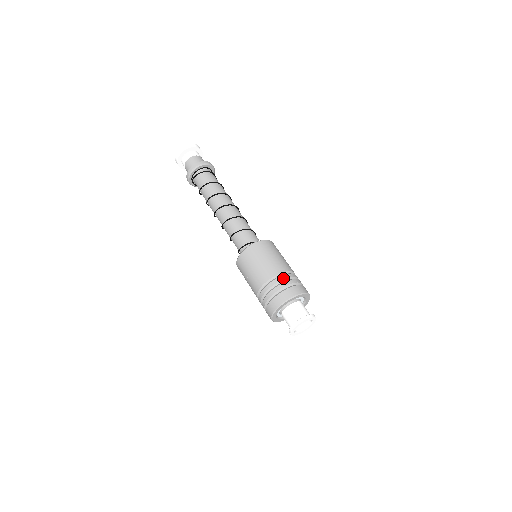
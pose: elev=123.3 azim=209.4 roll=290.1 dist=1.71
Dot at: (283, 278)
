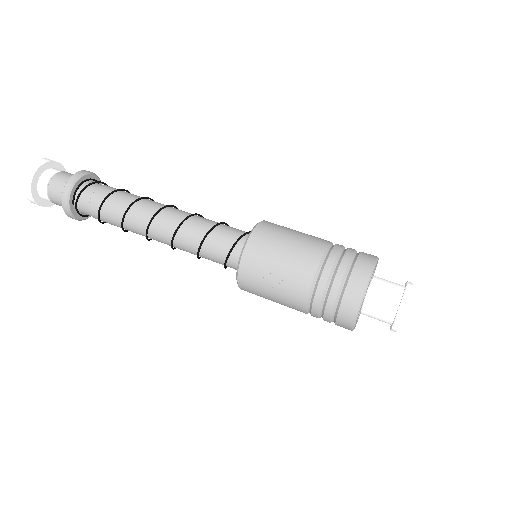
Dot at: (338, 249)
